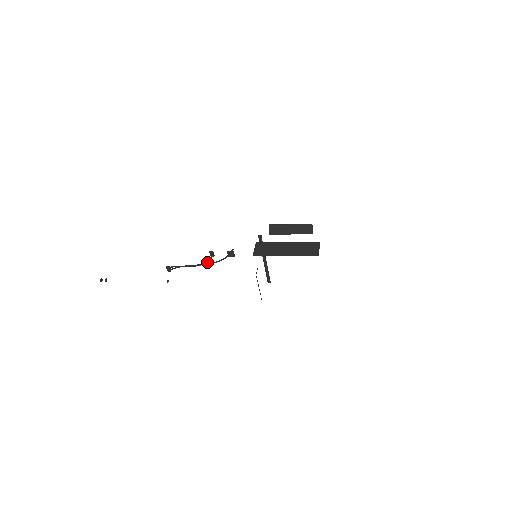
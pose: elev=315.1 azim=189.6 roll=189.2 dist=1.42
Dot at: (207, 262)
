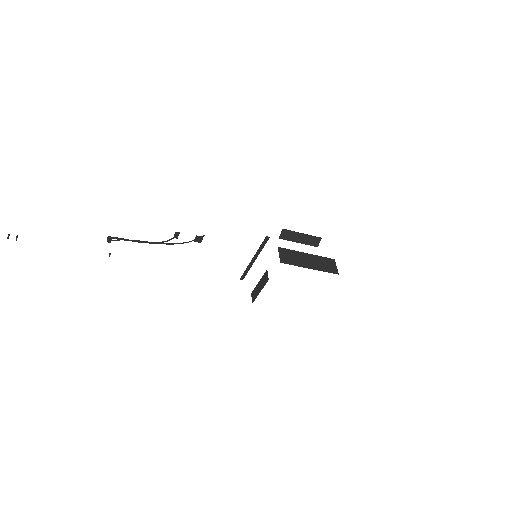
Dot at: occluded
